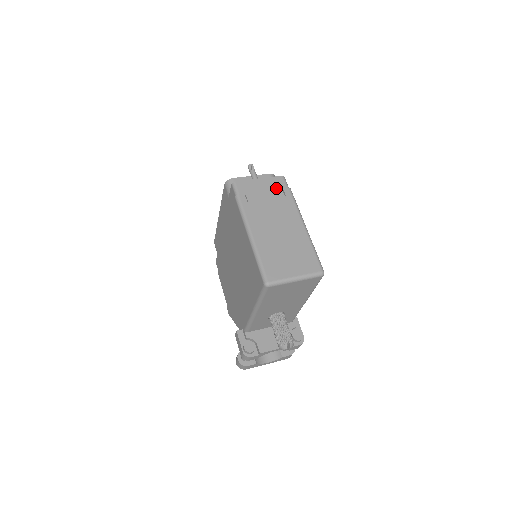
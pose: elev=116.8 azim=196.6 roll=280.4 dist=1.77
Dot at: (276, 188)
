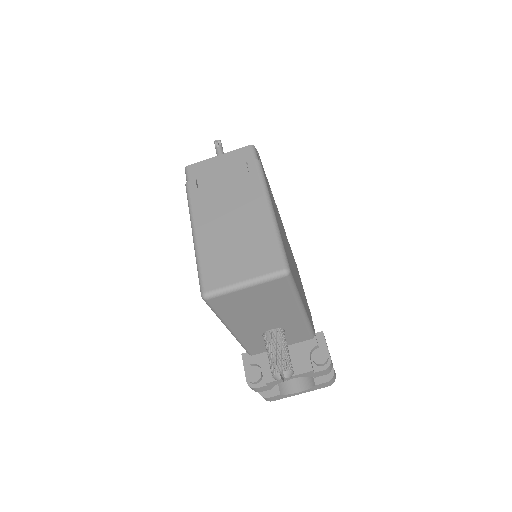
Dot at: (238, 163)
